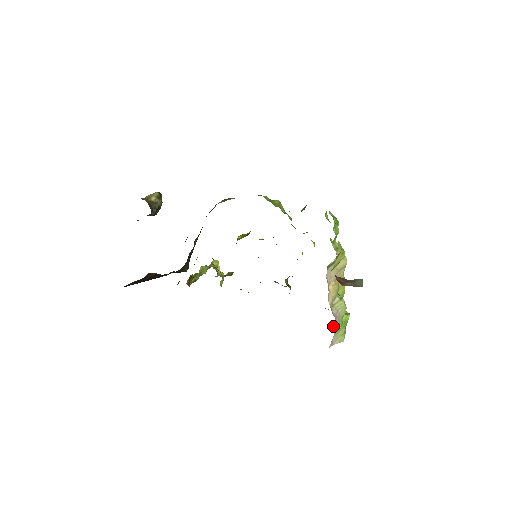
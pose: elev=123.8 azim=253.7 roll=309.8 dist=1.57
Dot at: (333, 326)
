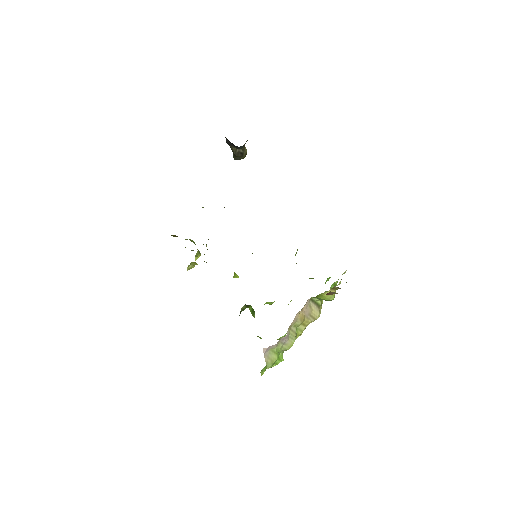
Dot at: (281, 338)
